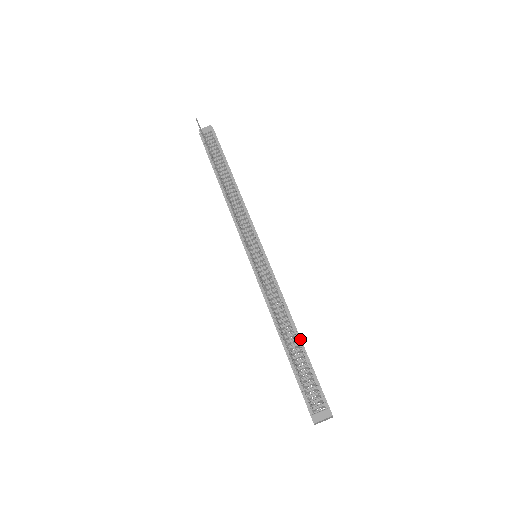
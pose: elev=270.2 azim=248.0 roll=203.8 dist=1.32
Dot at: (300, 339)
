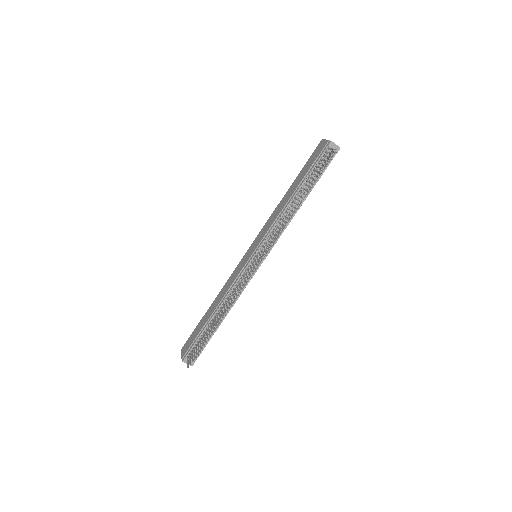
Dot at: (221, 322)
